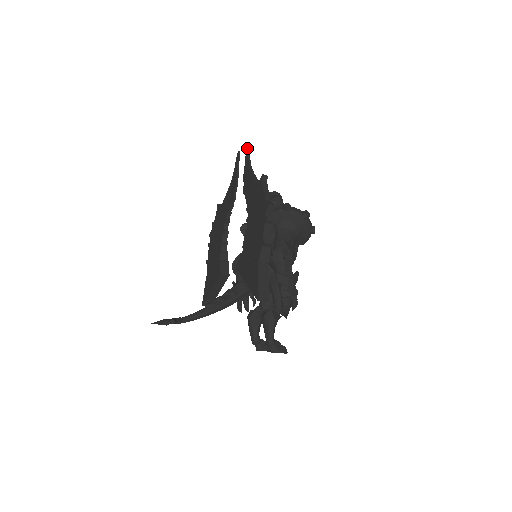
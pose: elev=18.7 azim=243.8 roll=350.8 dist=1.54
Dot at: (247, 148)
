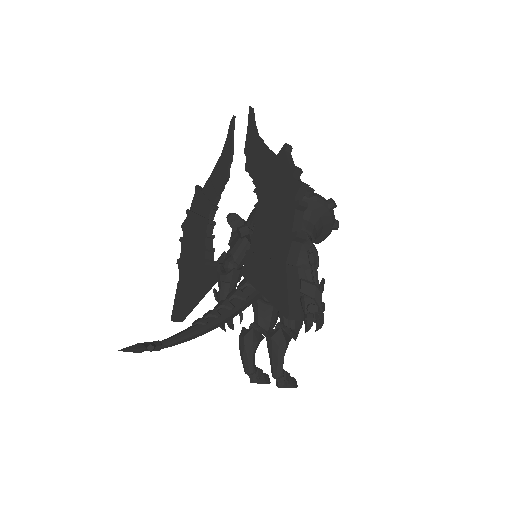
Dot at: (251, 111)
